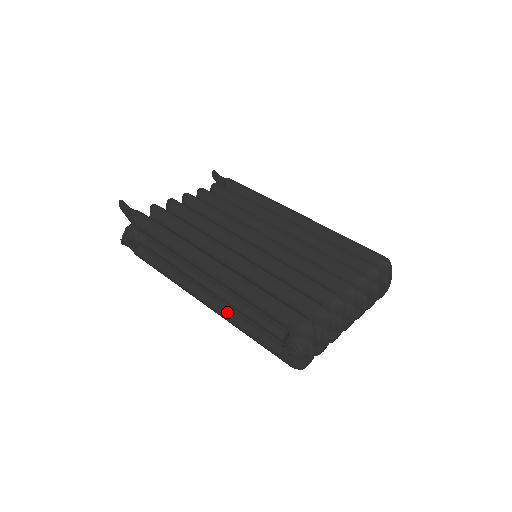
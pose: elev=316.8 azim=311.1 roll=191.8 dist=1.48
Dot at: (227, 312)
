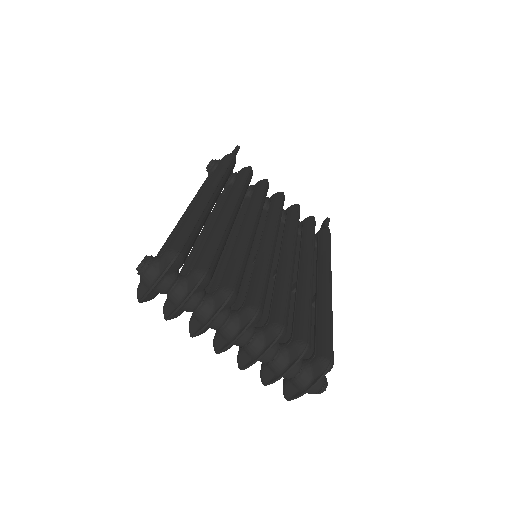
Dot at: occluded
